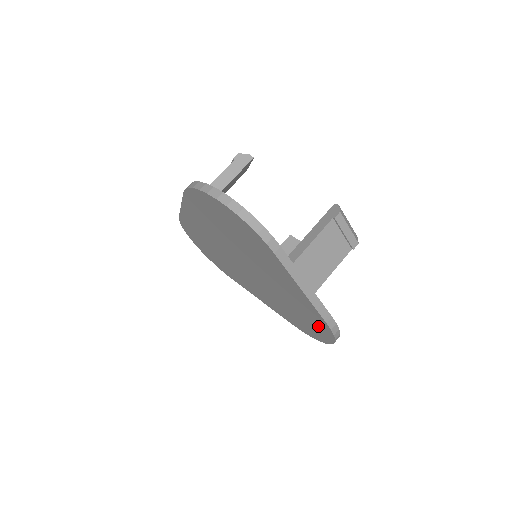
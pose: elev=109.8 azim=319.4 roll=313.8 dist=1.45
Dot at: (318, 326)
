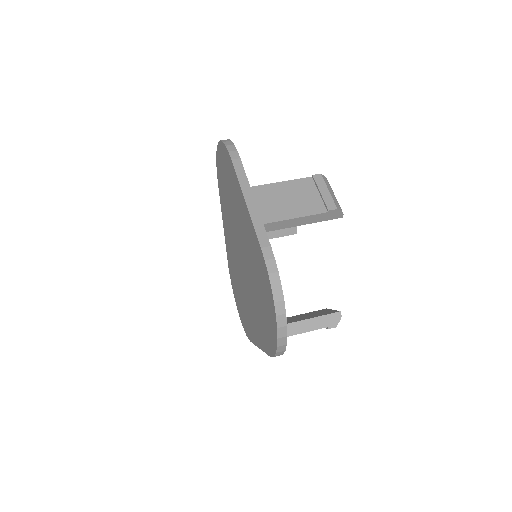
Dot at: (265, 283)
